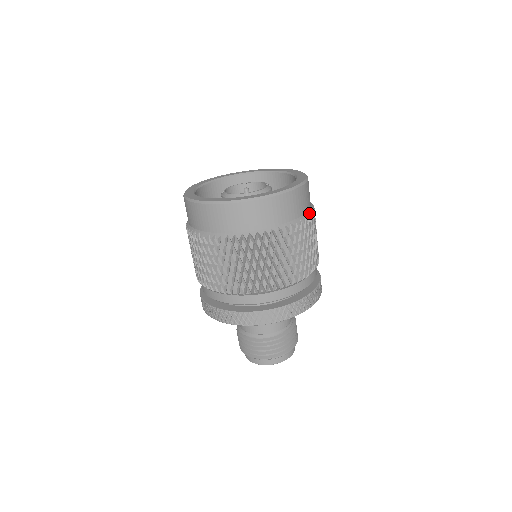
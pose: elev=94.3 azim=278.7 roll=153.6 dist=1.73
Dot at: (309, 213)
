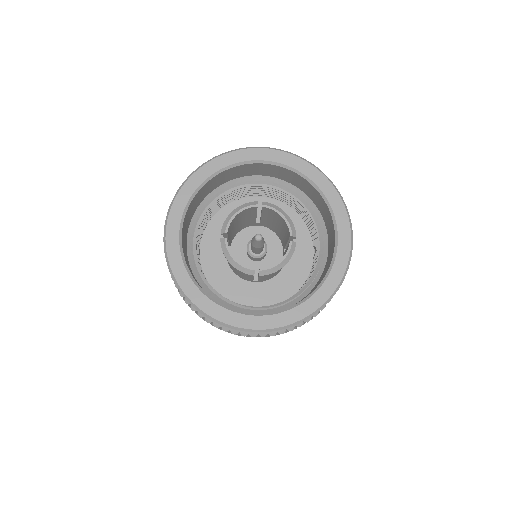
Dot at: occluded
